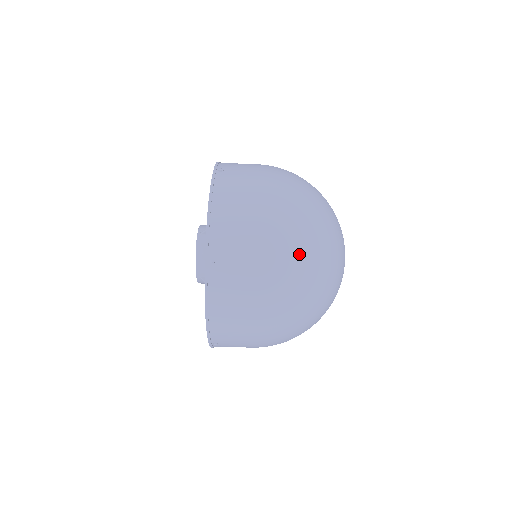
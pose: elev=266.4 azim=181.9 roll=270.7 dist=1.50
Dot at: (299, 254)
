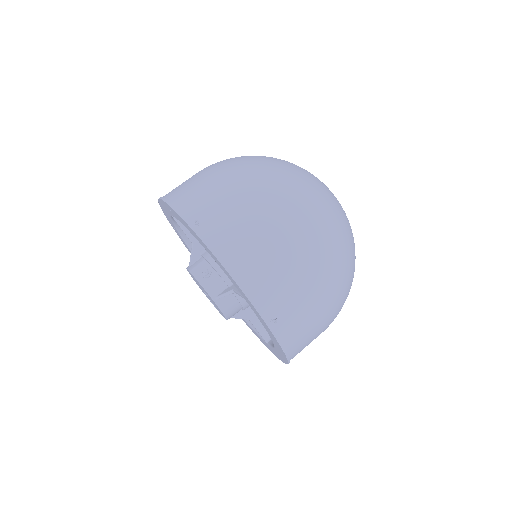
Dot at: (267, 170)
